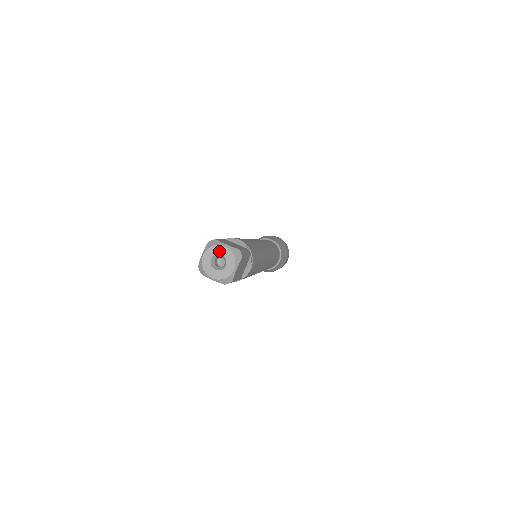
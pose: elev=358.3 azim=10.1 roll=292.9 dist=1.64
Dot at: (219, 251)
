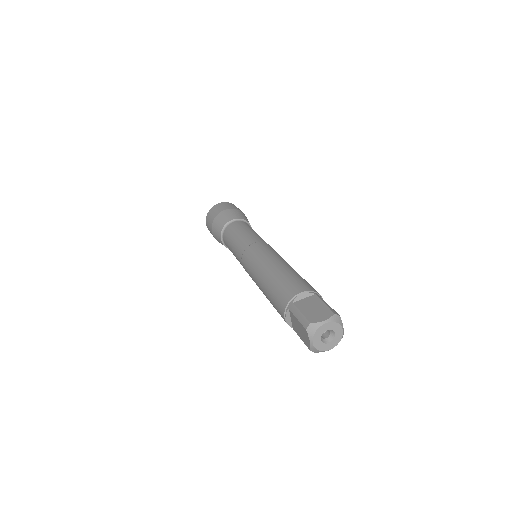
Dot at: (323, 330)
